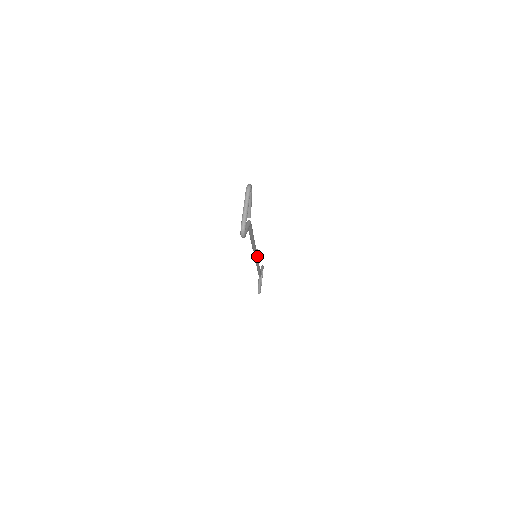
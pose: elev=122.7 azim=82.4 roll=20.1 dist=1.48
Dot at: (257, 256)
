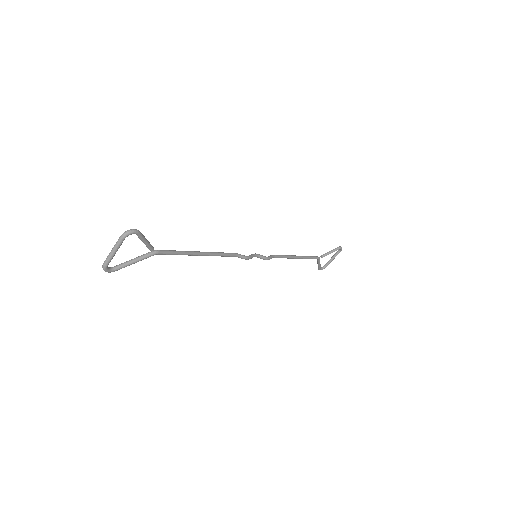
Dot at: (258, 256)
